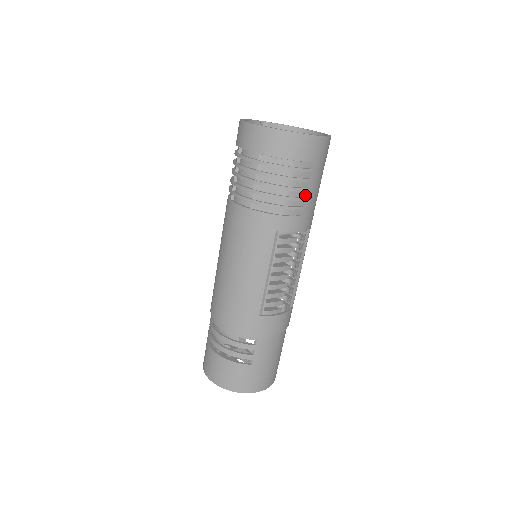
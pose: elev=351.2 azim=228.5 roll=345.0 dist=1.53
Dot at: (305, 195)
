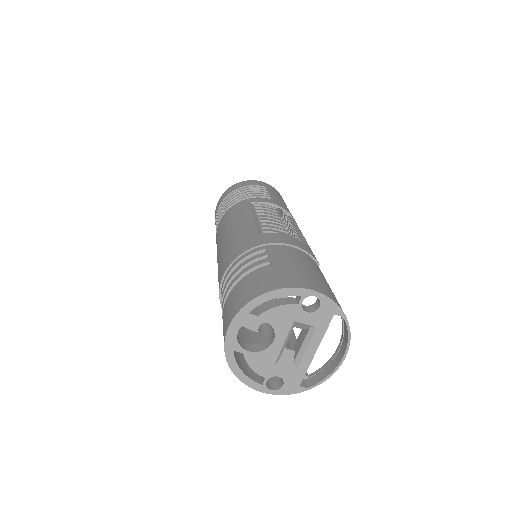
Dot at: (268, 196)
